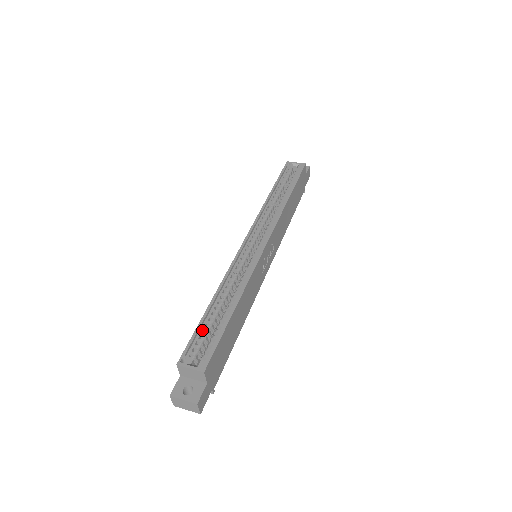
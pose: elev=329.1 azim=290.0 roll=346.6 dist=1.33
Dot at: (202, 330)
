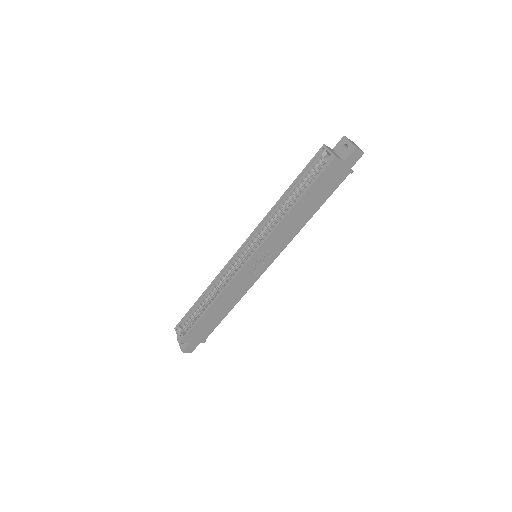
Dot at: (193, 312)
